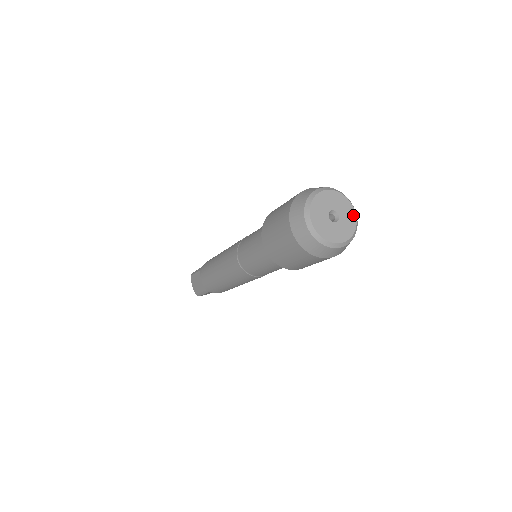
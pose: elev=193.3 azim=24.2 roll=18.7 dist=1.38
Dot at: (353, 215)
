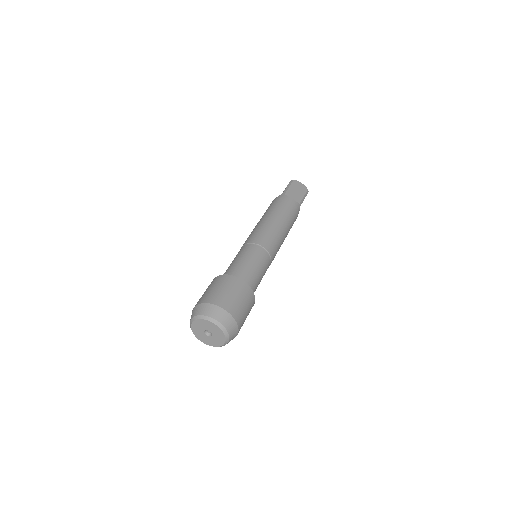
Dot at: (216, 327)
